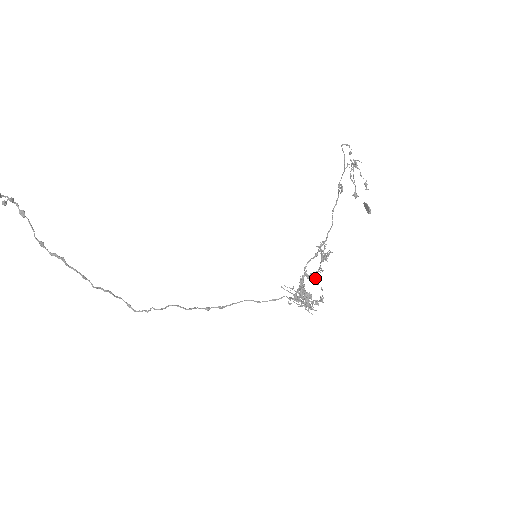
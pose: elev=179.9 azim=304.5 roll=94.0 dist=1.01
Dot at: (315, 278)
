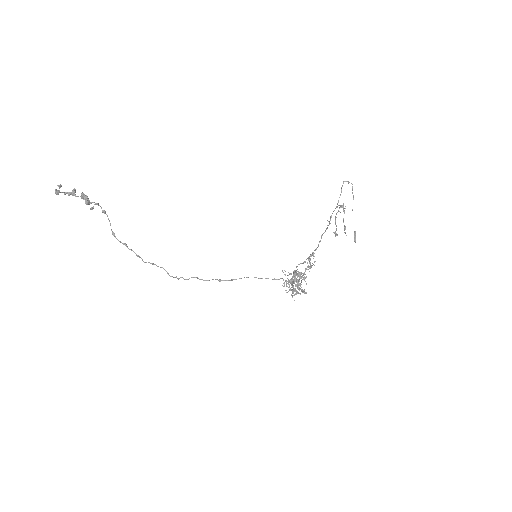
Dot at: occluded
